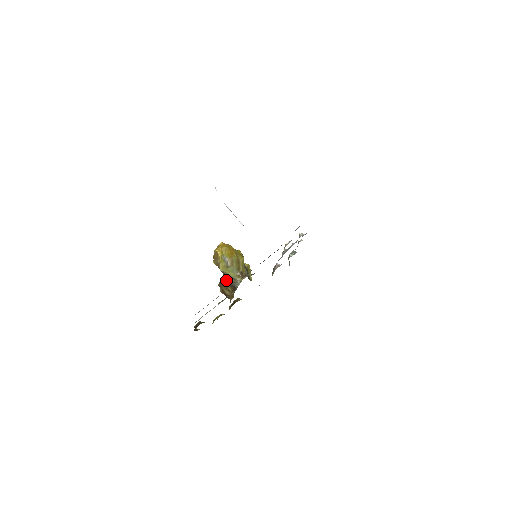
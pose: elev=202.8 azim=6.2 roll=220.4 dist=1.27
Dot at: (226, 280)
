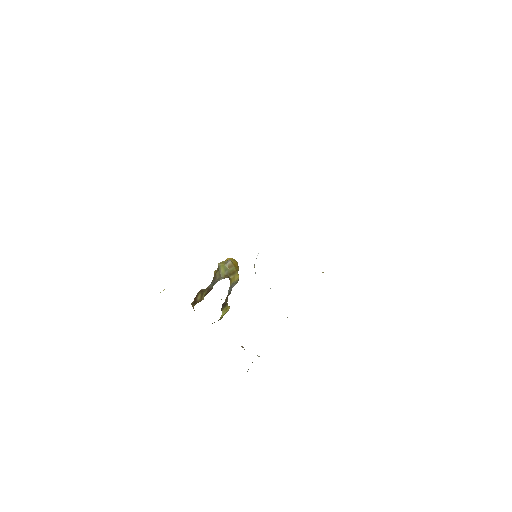
Dot at: (210, 284)
